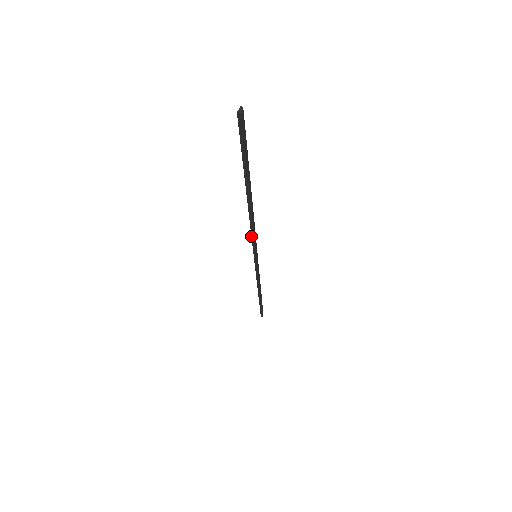
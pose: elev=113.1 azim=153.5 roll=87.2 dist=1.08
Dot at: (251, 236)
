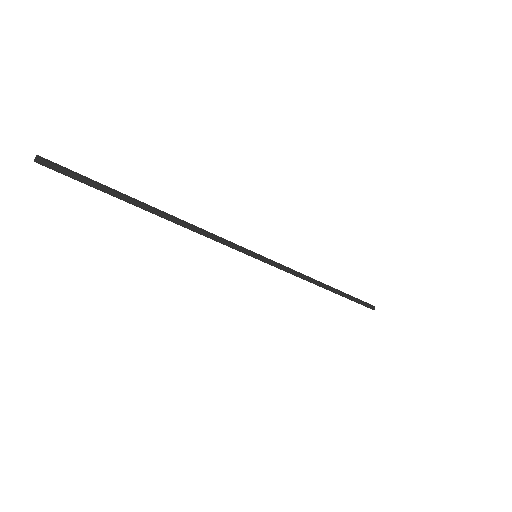
Dot at: (216, 241)
